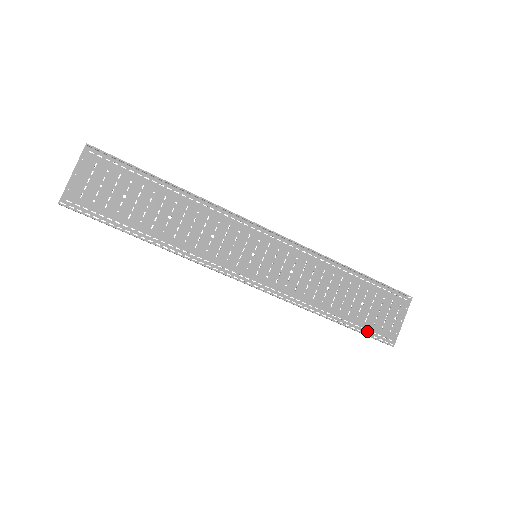
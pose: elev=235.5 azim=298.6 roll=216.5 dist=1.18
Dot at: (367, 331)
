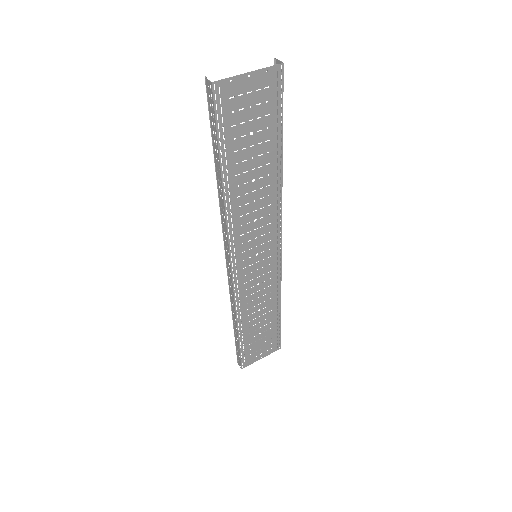
Dot at: (243, 351)
